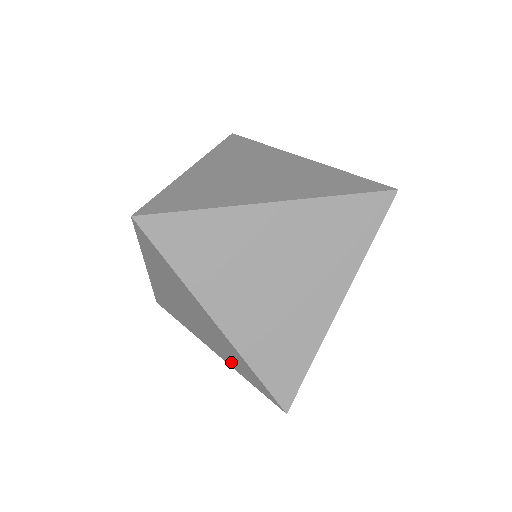
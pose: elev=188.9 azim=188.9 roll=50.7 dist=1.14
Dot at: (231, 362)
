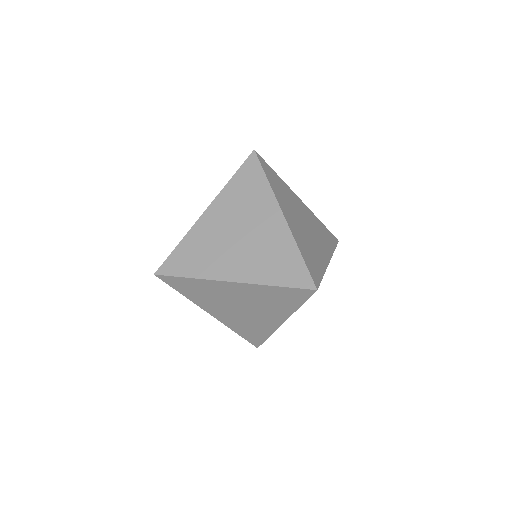
Dot at: occluded
